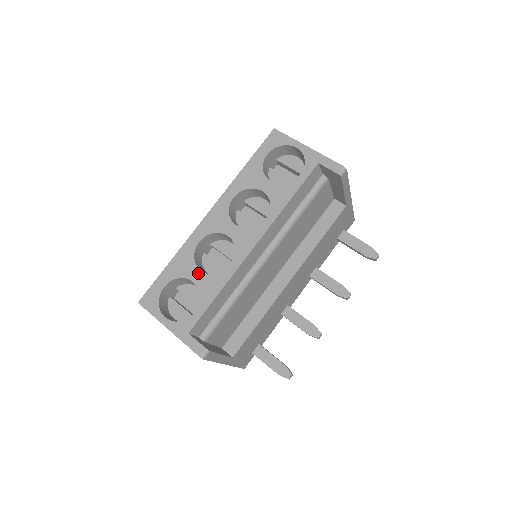
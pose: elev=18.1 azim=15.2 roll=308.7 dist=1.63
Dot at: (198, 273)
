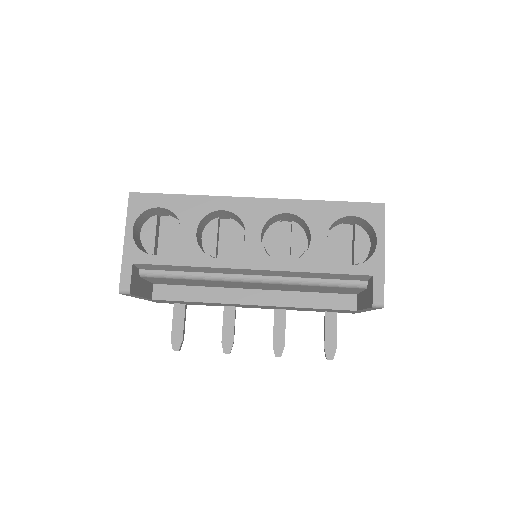
Dot at: (192, 231)
